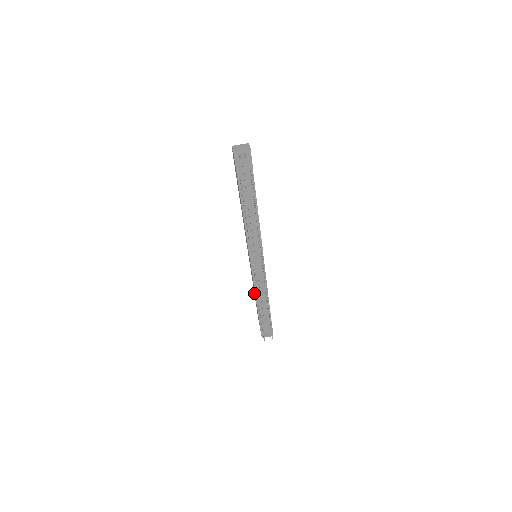
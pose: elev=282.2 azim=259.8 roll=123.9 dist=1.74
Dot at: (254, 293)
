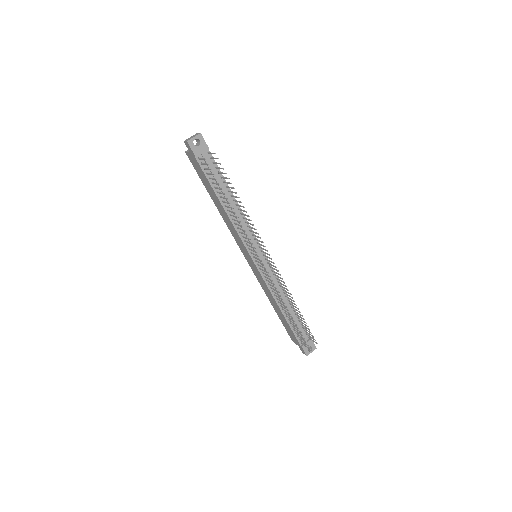
Dot at: (274, 308)
